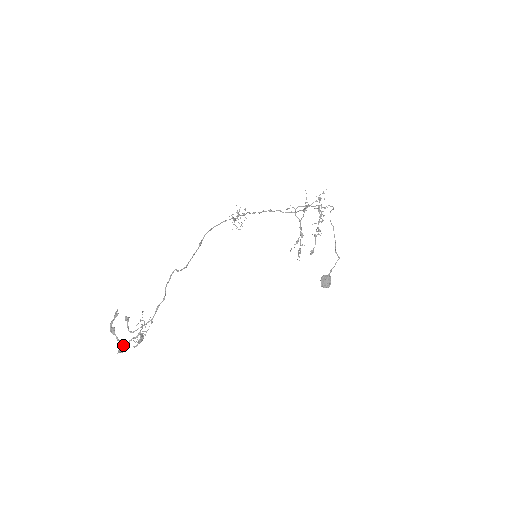
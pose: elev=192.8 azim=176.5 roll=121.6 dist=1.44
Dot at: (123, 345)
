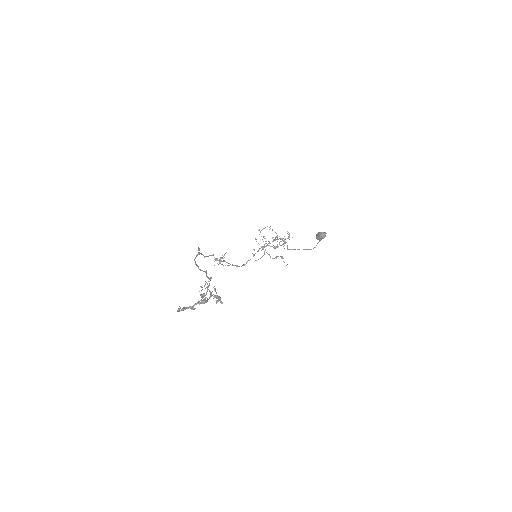
Dot at: (203, 300)
